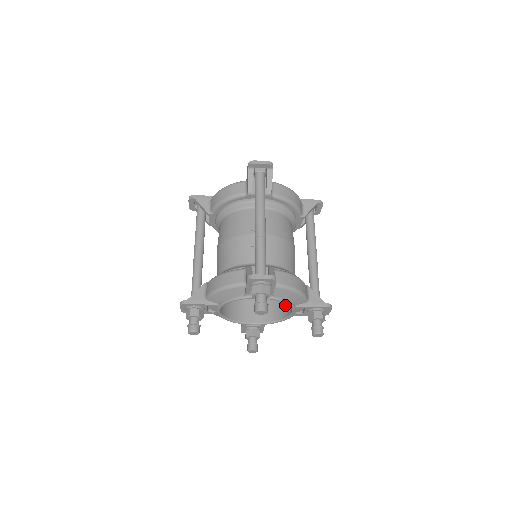
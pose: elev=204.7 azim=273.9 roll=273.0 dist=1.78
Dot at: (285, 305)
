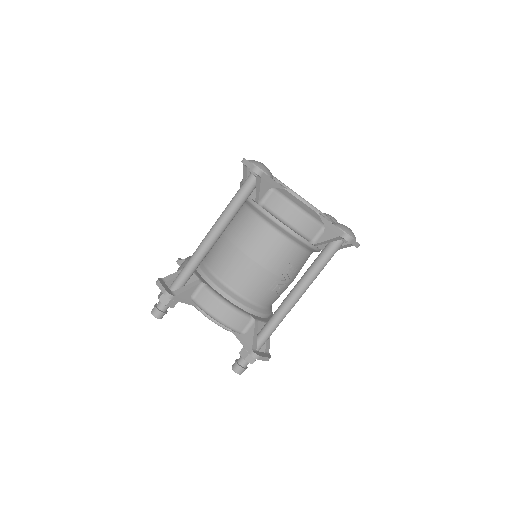
Dot at: occluded
